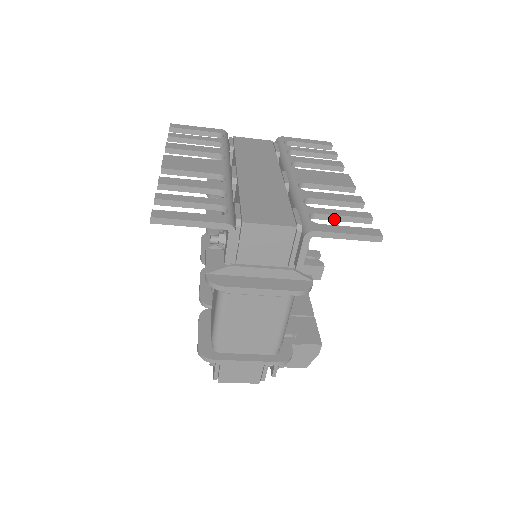
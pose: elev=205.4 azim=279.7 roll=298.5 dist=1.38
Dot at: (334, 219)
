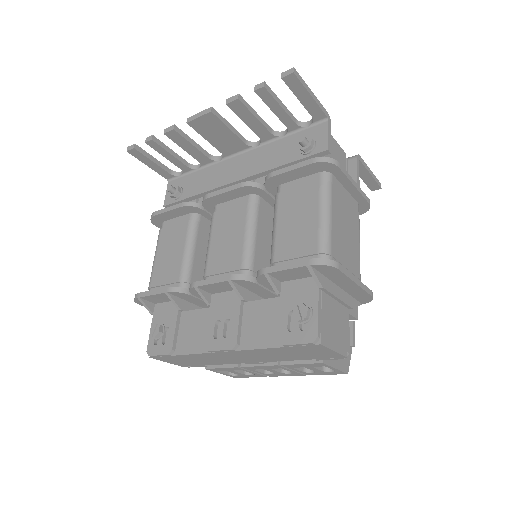
Dot at: occluded
